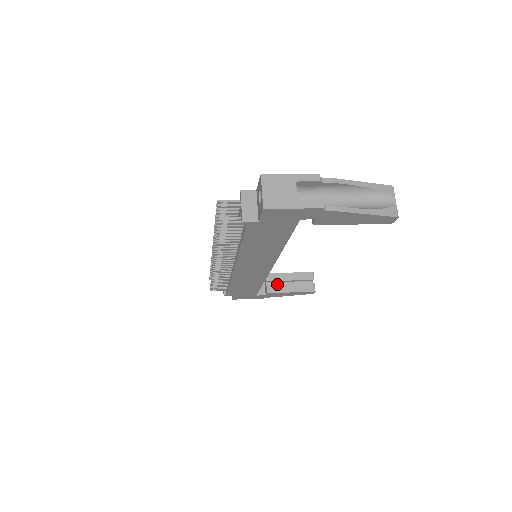
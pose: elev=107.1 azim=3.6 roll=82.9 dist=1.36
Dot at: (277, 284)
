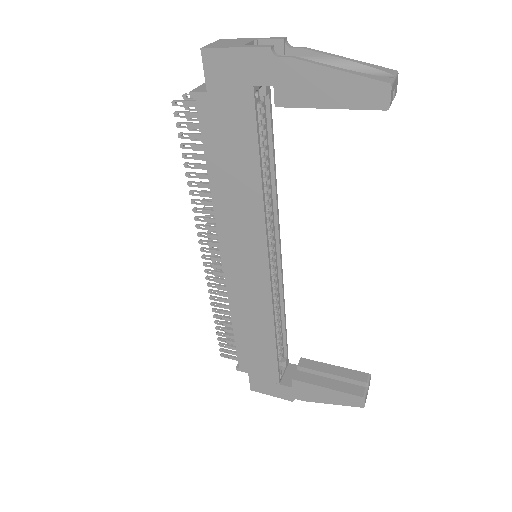
Dot at: occluded
